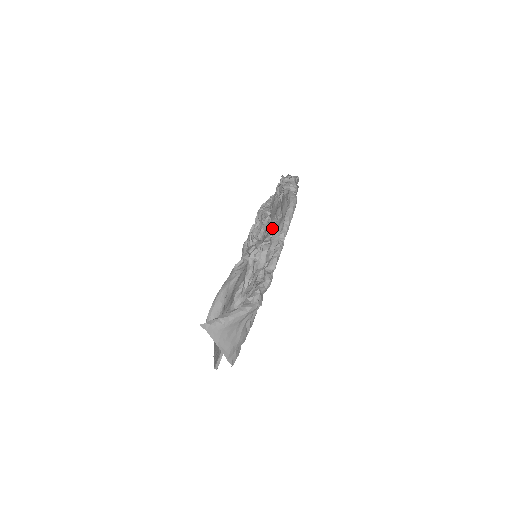
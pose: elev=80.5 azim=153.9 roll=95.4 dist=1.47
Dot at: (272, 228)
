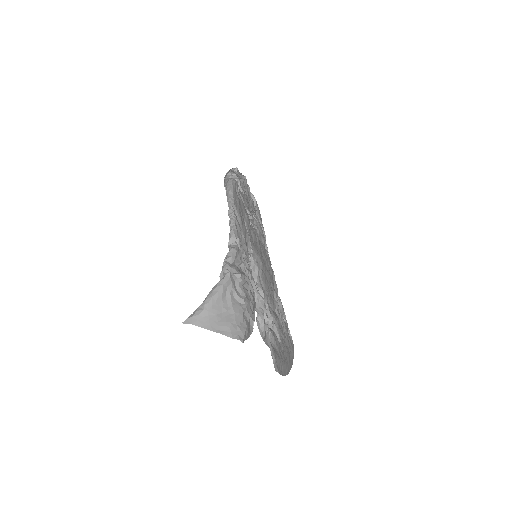
Dot at: occluded
